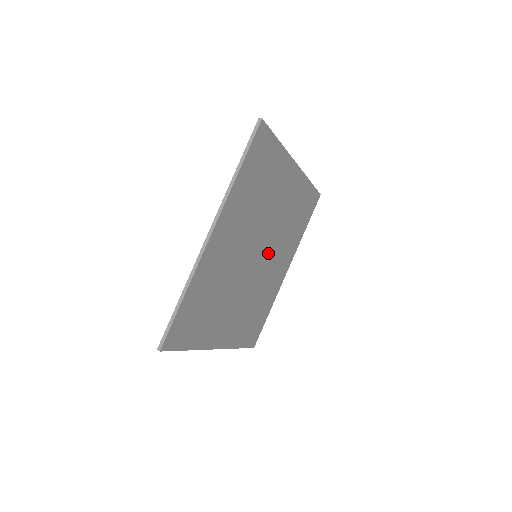
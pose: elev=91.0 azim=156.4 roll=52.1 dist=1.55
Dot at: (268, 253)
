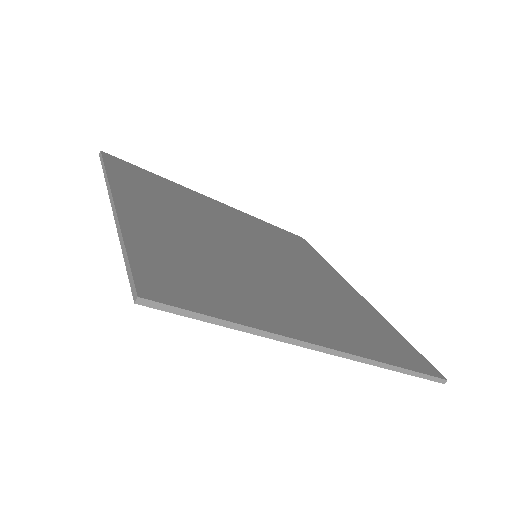
Dot at: (278, 259)
